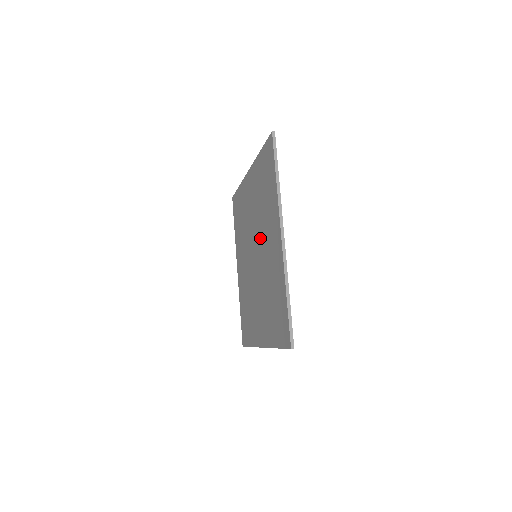
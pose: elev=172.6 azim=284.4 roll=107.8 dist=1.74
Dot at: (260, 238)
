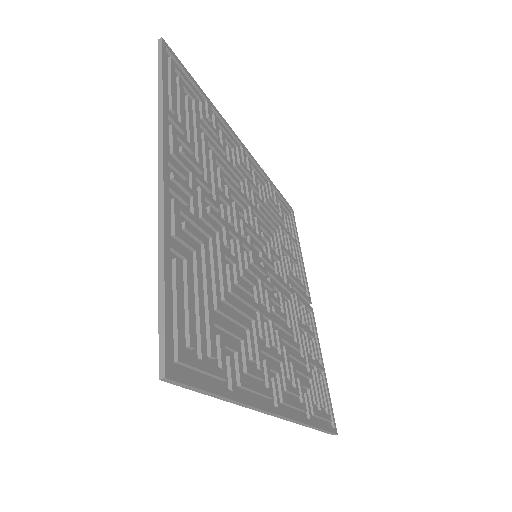
Dot at: occluded
